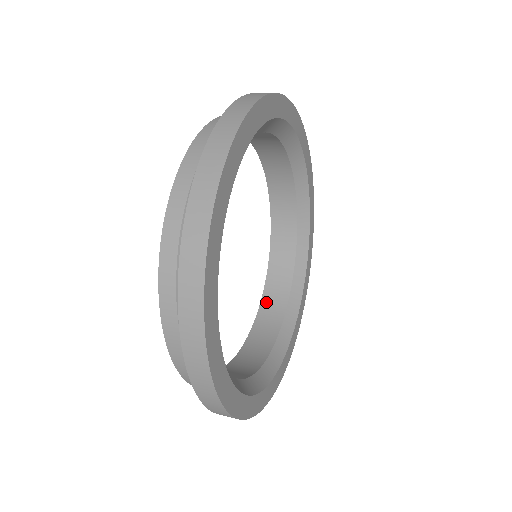
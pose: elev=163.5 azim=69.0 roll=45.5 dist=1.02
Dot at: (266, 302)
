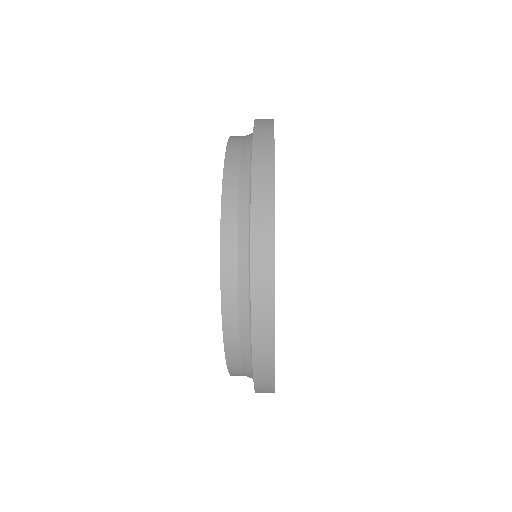
Dot at: occluded
